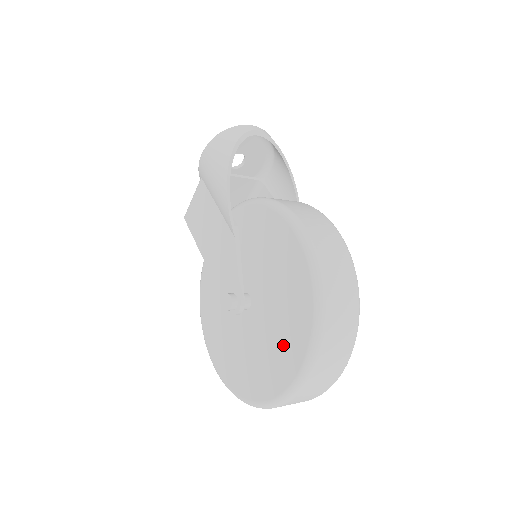
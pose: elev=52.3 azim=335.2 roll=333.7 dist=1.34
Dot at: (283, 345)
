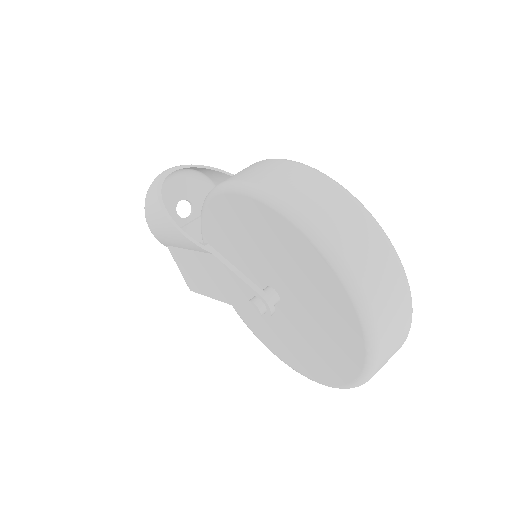
Dot at: (320, 291)
